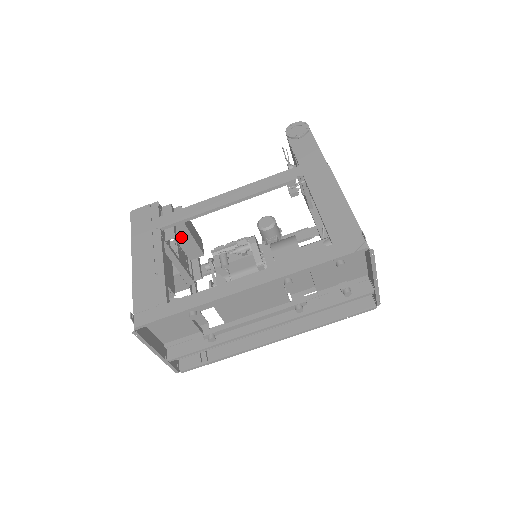
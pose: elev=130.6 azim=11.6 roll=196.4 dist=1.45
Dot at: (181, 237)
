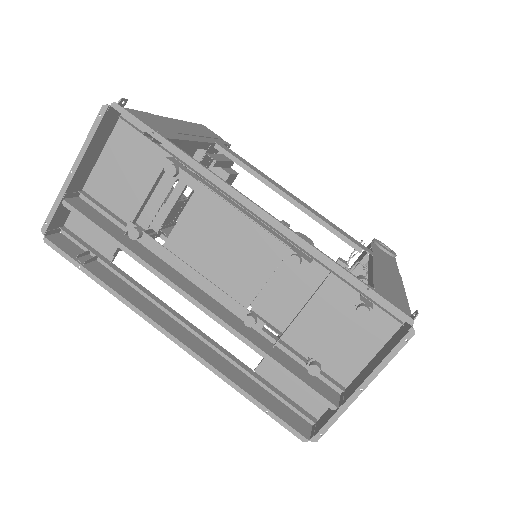
Dot at: occluded
